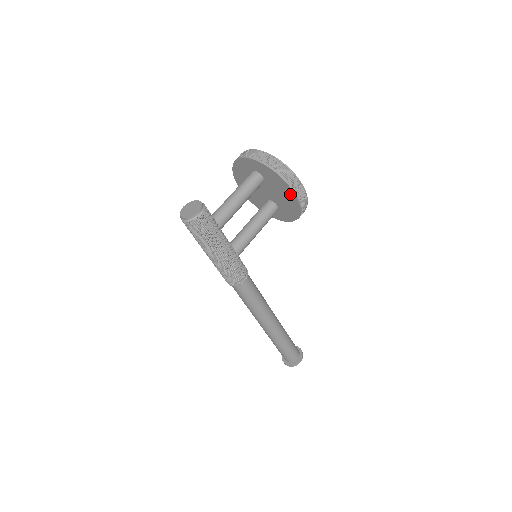
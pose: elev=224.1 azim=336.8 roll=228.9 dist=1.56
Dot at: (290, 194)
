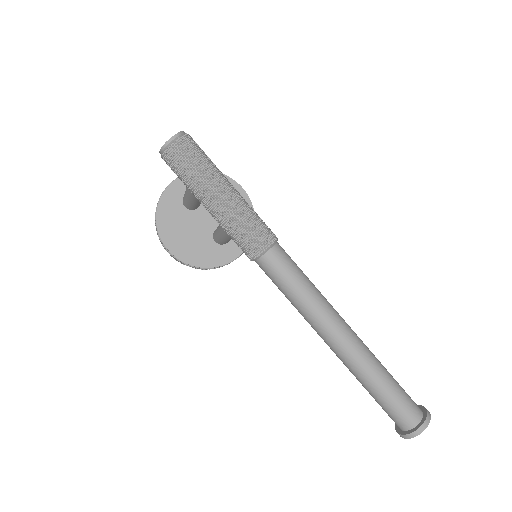
Dot at: occluded
